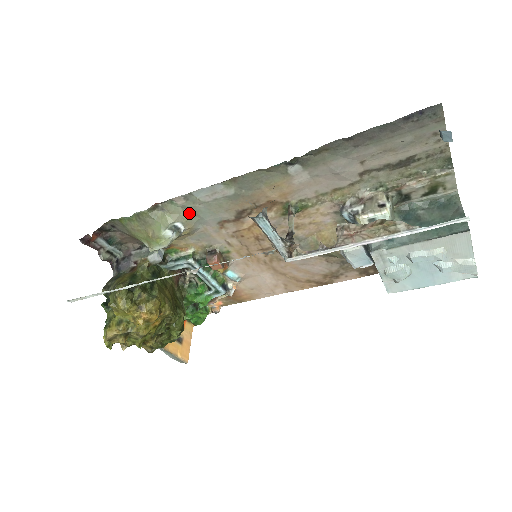
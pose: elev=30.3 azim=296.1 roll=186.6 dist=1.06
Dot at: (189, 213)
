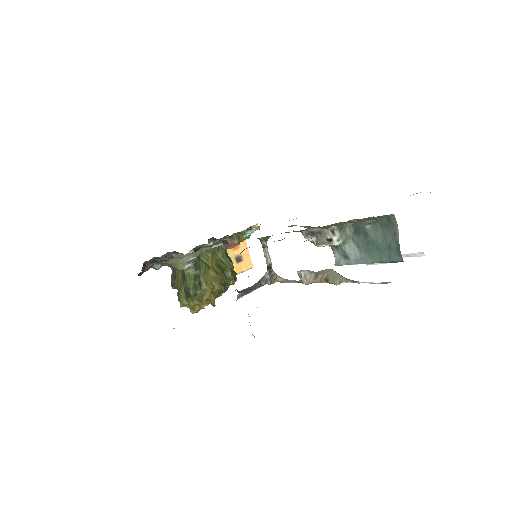
Dot at: (192, 252)
